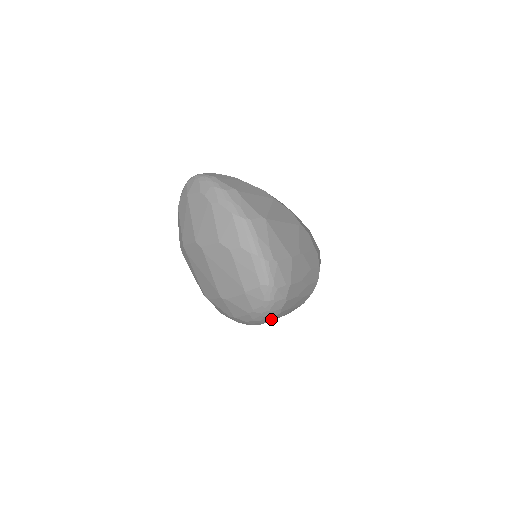
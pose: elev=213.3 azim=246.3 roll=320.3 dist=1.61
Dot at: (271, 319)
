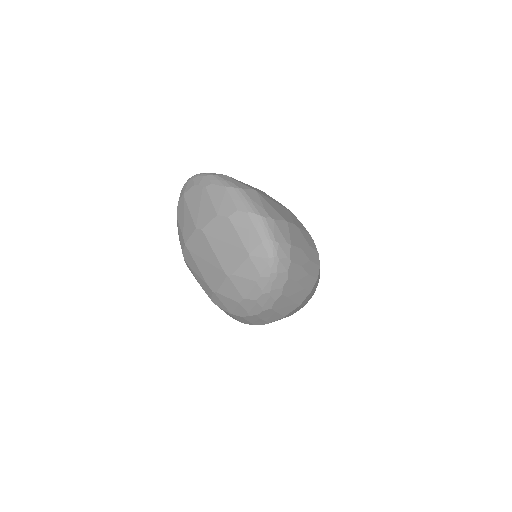
Dot at: (280, 291)
